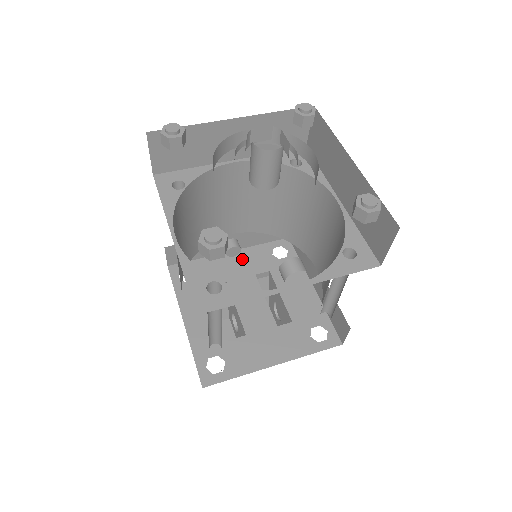
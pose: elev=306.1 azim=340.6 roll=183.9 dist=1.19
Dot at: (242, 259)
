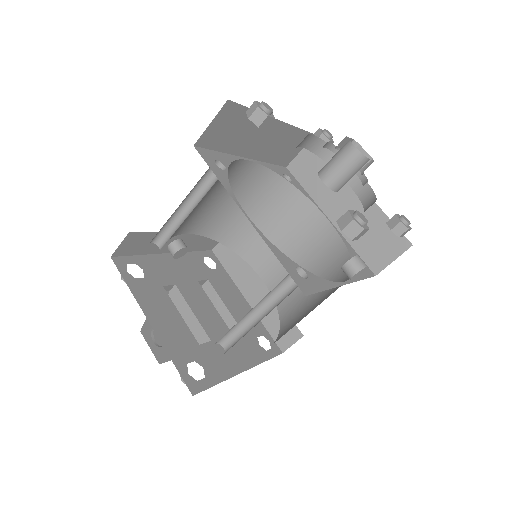
Dot at: (181, 263)
